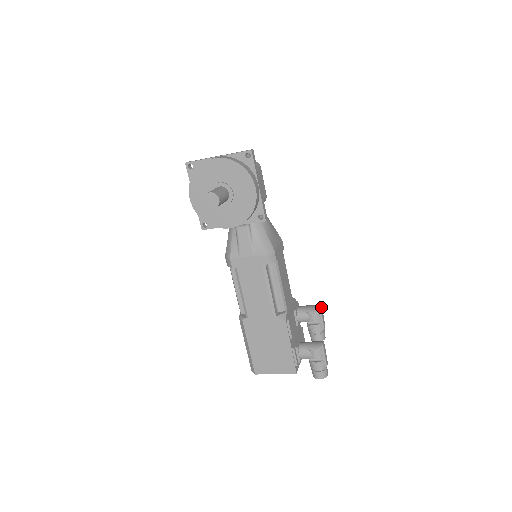
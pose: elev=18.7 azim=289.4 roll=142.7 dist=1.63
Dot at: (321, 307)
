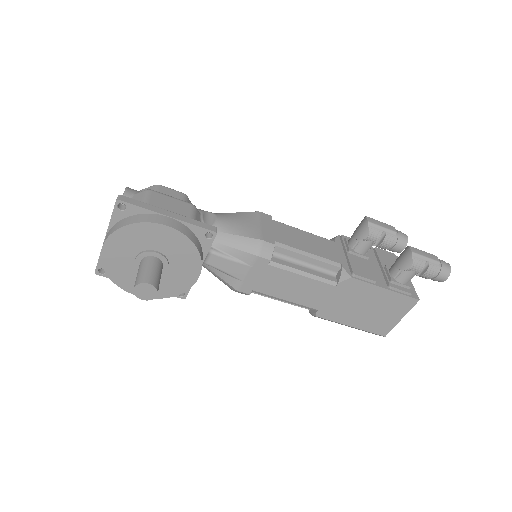
Dot at: (368, 220)
